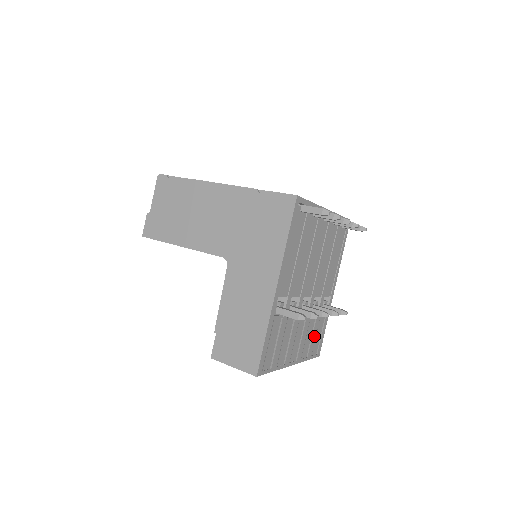
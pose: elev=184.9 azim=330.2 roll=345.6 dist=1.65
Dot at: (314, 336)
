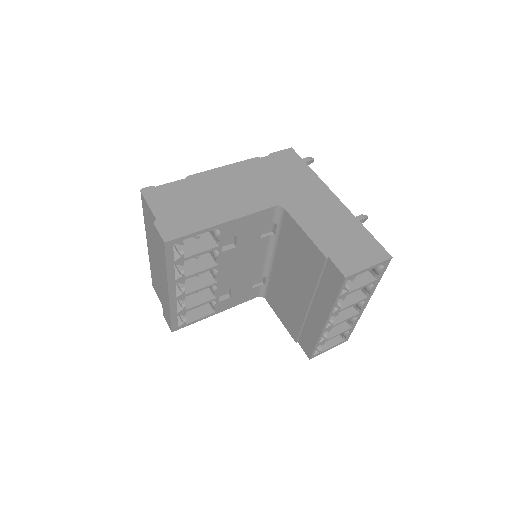
Dot at: occluded
